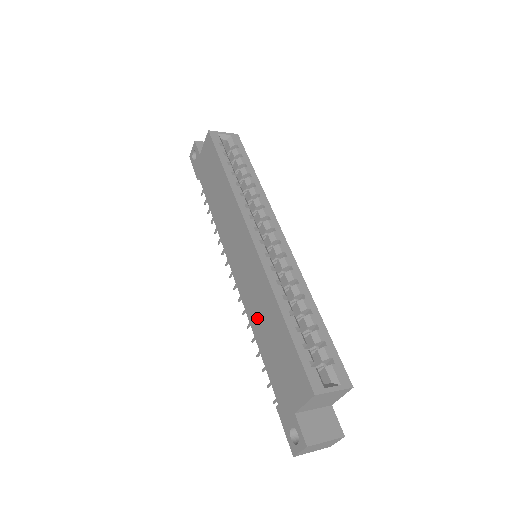
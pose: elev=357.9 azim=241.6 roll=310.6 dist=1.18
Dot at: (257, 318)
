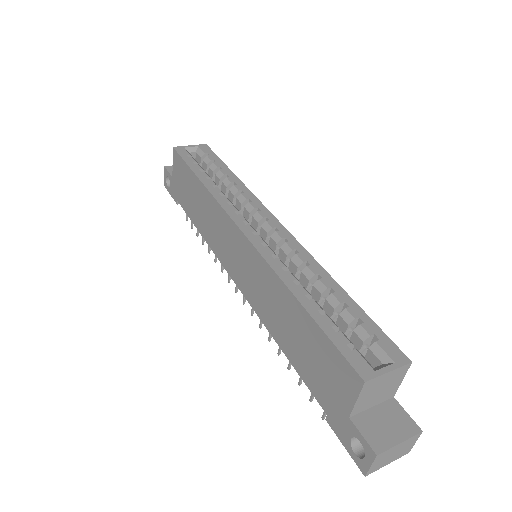
Dot at: (274, 320)
